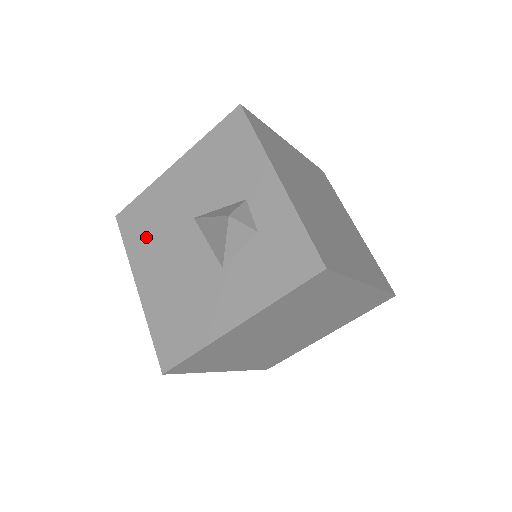
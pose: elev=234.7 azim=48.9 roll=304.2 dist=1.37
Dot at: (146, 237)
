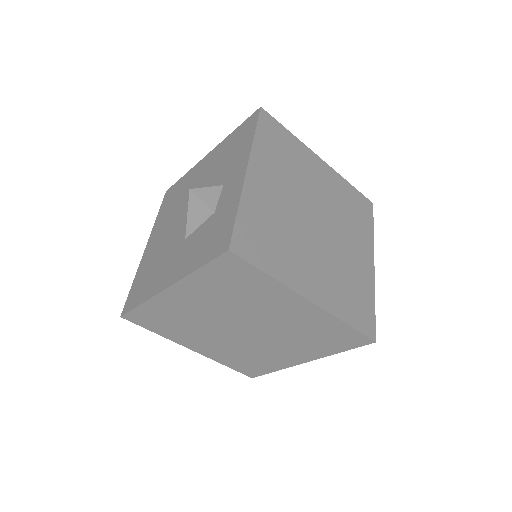
Dot at: (169, 209)
